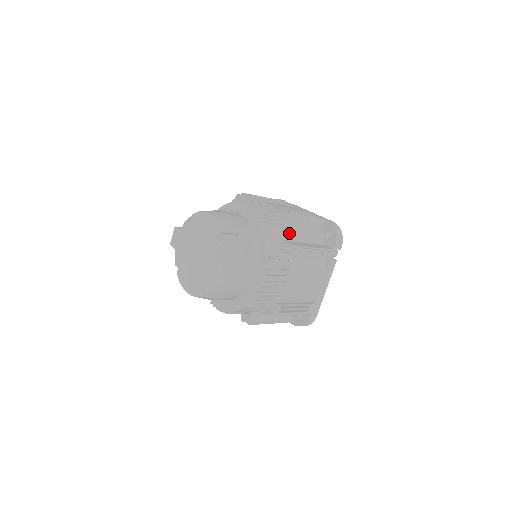
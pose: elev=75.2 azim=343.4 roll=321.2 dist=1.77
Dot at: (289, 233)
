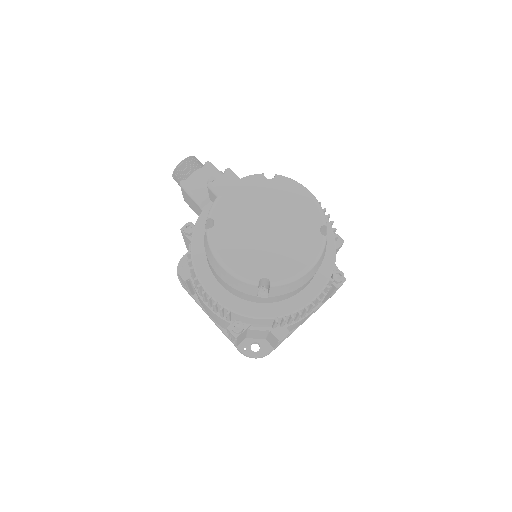
Dot at: occluded
